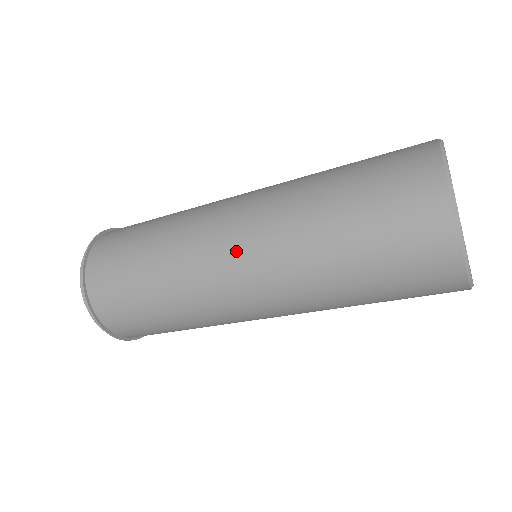
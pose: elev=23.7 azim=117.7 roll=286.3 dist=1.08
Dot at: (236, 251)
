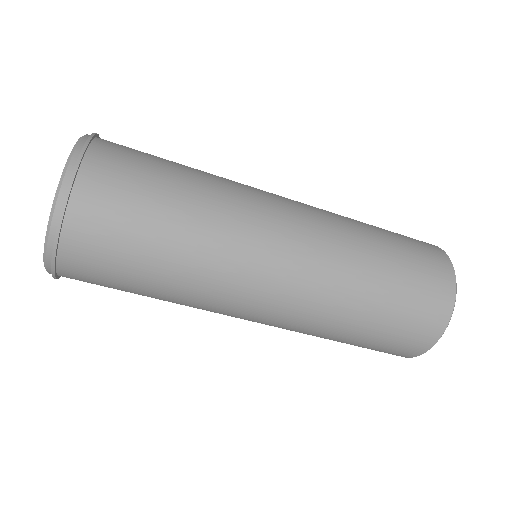
Dot at: (294, 223)
